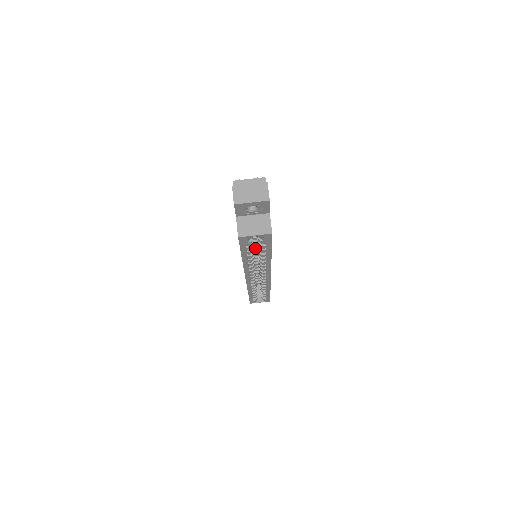
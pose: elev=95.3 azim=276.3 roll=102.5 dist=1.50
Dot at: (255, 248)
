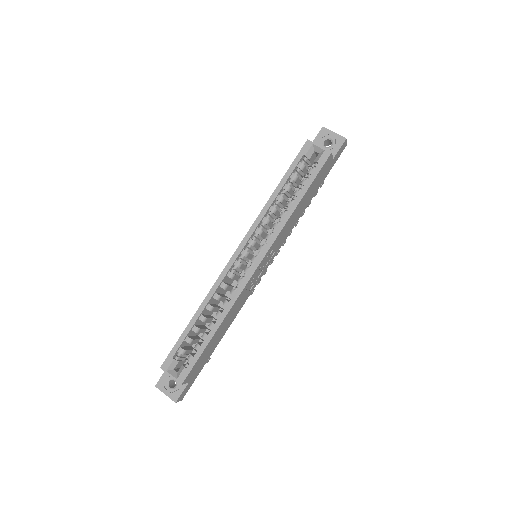
Dot at: occluded
